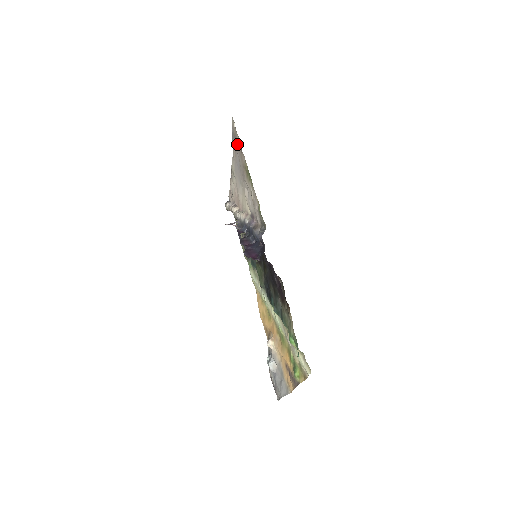
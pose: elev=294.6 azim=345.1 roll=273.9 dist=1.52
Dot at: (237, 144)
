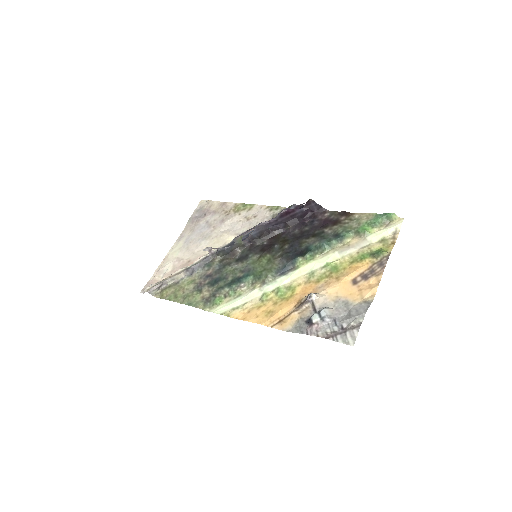
Dot at: (210, 210)
